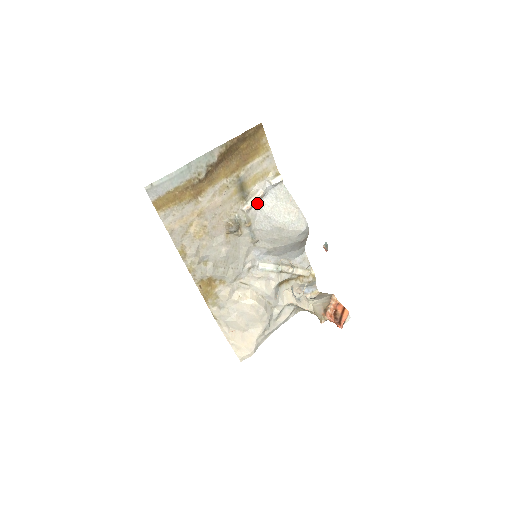
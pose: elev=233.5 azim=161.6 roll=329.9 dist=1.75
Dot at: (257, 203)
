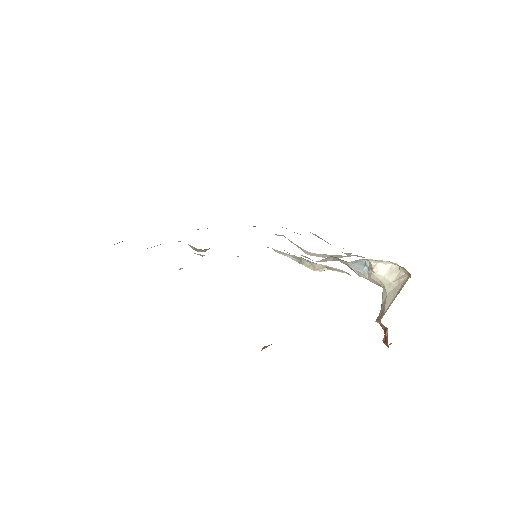
Dot at: occluded
